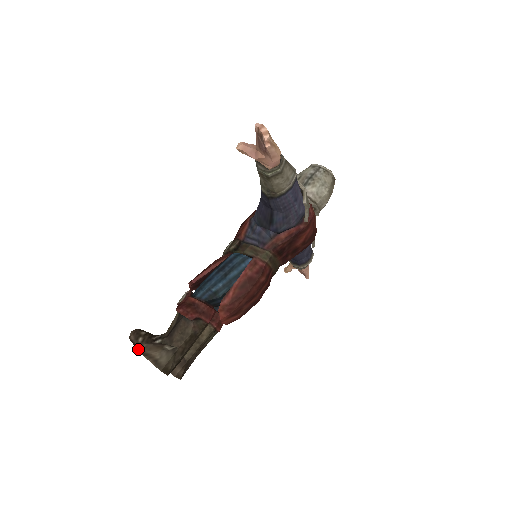
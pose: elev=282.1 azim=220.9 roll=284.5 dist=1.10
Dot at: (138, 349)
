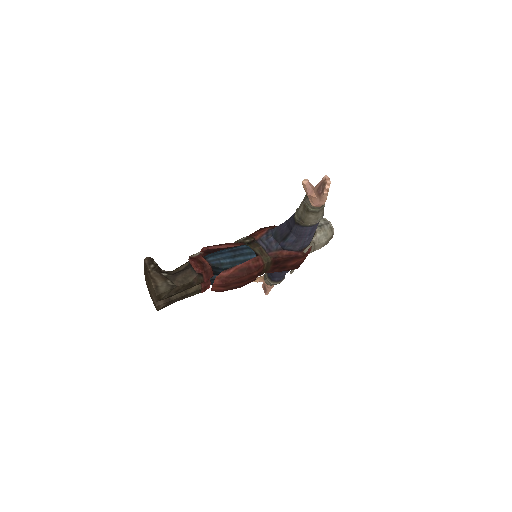
Dot at: (148, 271)
